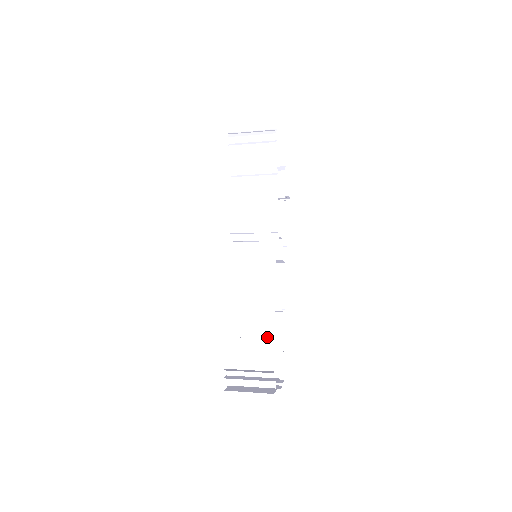
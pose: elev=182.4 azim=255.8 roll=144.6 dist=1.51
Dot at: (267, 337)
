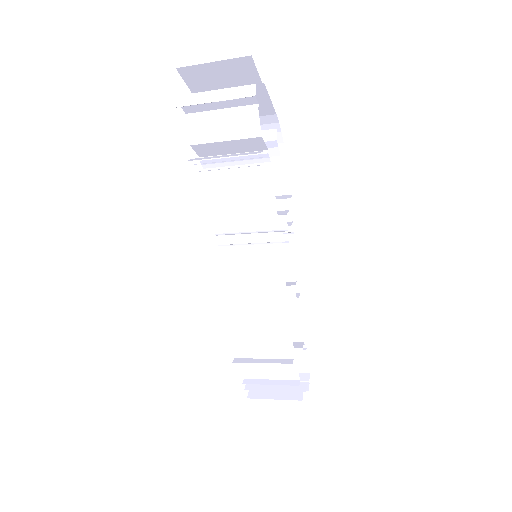
Dot at: (286, 353)
